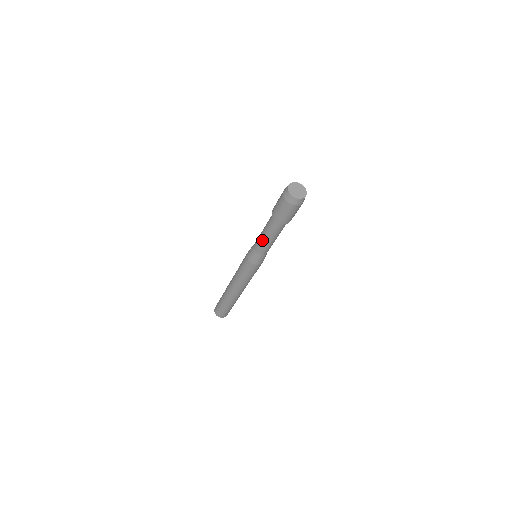
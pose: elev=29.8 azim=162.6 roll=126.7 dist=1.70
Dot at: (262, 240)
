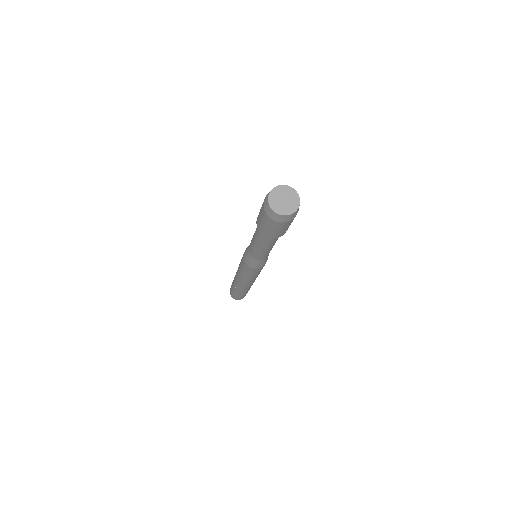
Dot at: (254, 248)
